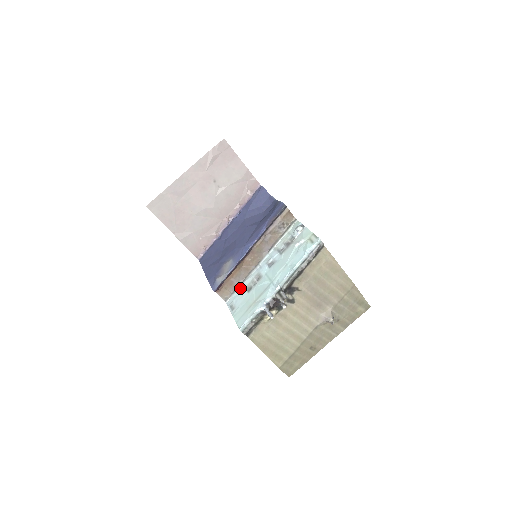
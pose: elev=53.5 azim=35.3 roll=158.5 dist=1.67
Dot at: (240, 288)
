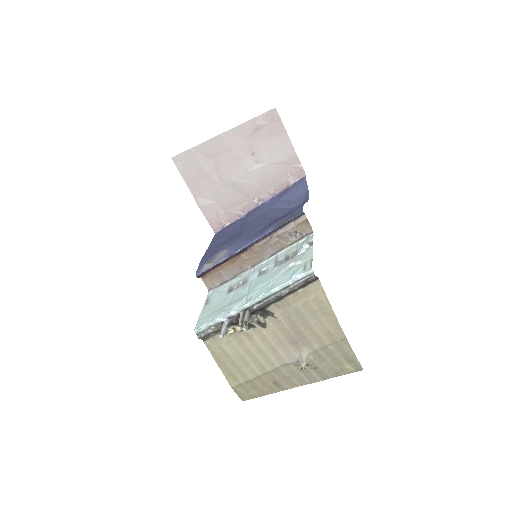
Dot at: (226, 284)
